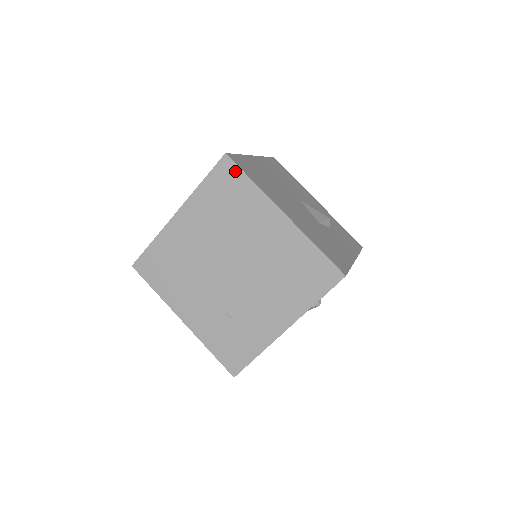
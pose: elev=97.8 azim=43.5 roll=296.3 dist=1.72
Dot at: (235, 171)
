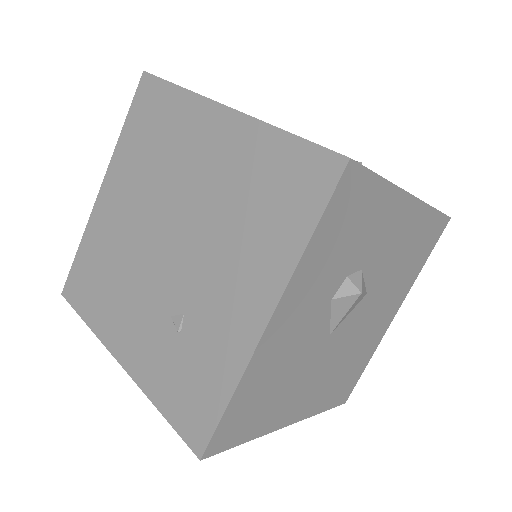
Dot at: (156, 86)
